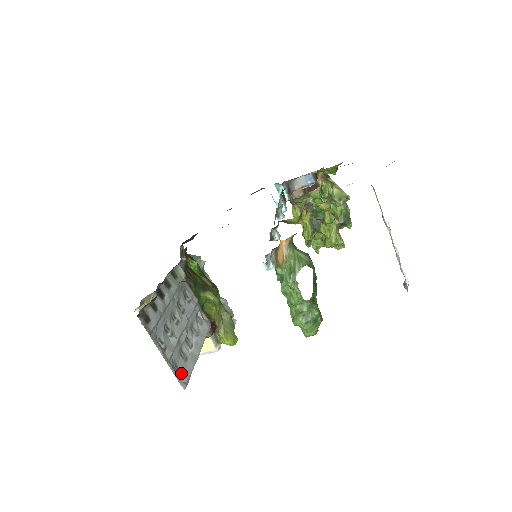
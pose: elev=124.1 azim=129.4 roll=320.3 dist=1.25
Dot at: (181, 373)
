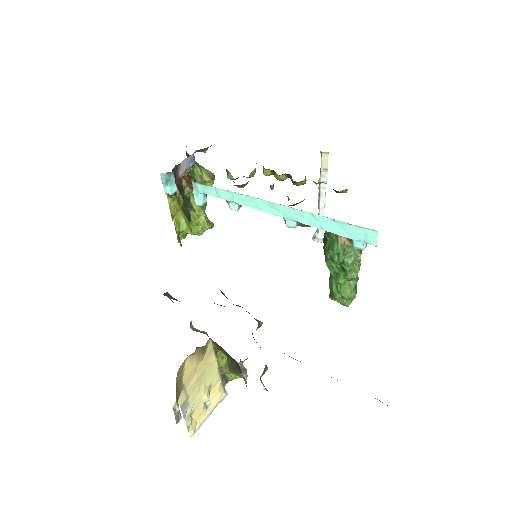
Dot at: occluded
